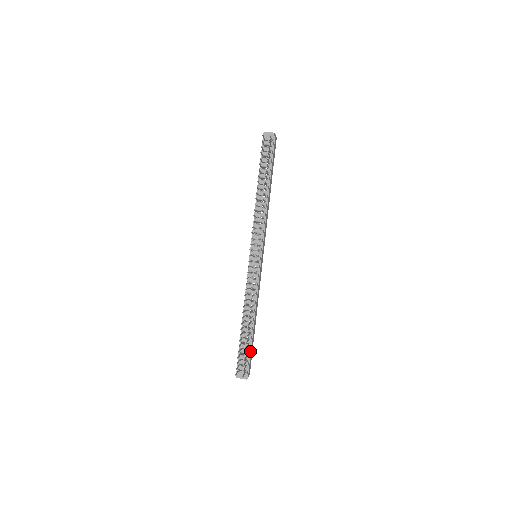
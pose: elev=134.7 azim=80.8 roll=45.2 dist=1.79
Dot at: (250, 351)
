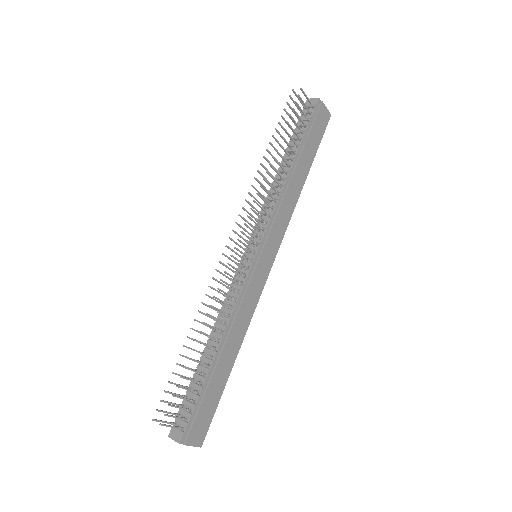
Dot at: (202, 398)
